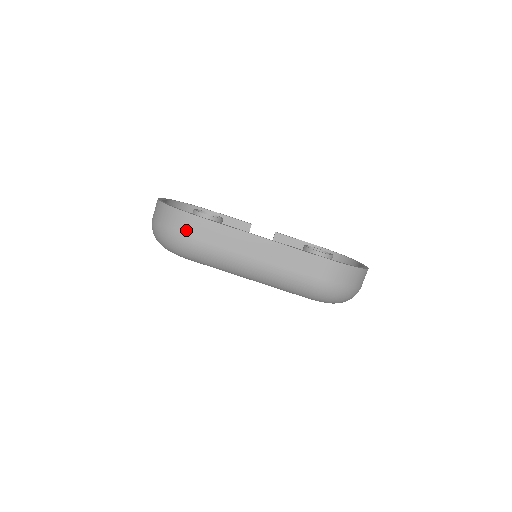
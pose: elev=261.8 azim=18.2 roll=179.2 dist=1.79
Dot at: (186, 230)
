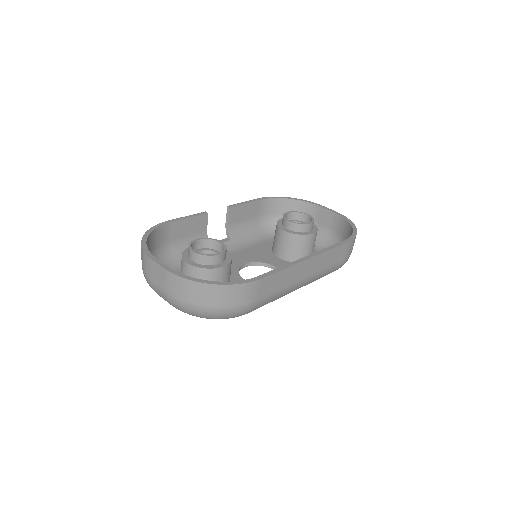
Dot at: (249, 299)
